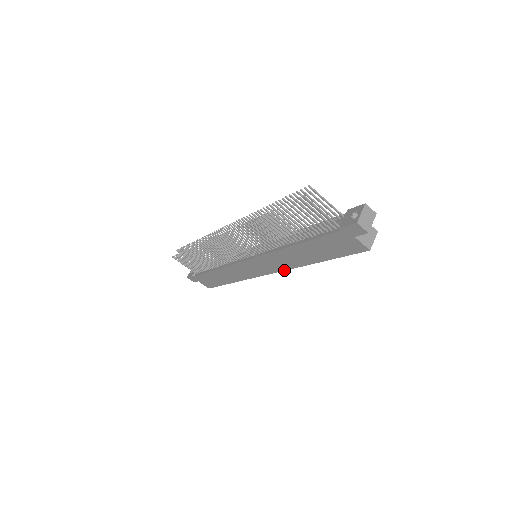
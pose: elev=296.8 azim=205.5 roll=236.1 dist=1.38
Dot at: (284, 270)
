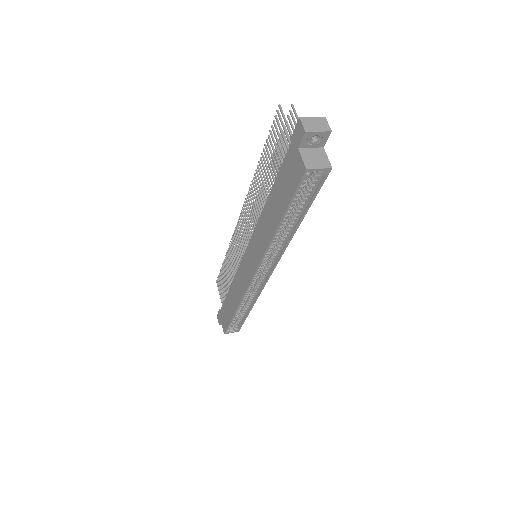
Dot at: (261, 259)
